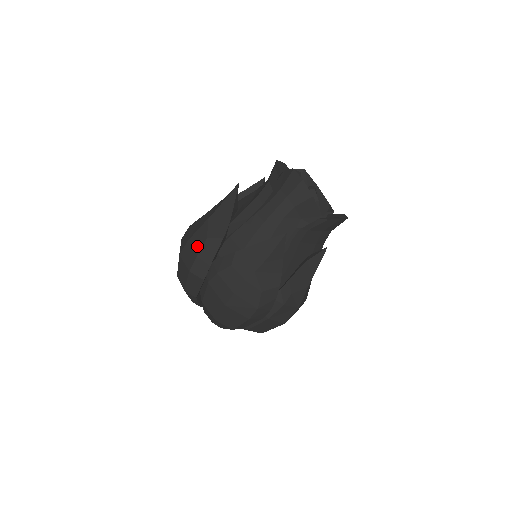
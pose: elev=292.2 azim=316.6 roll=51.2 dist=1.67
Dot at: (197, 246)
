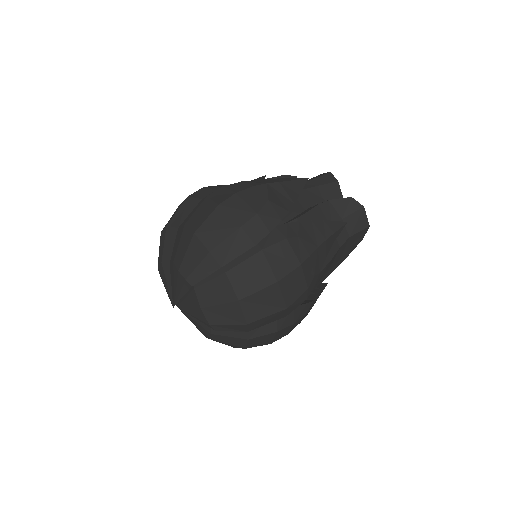
Dot at: occluded
